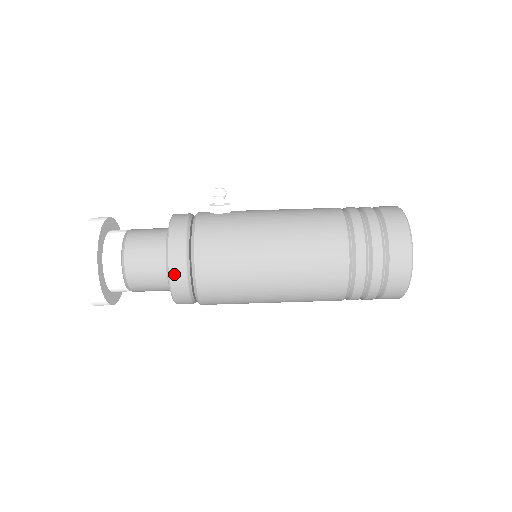
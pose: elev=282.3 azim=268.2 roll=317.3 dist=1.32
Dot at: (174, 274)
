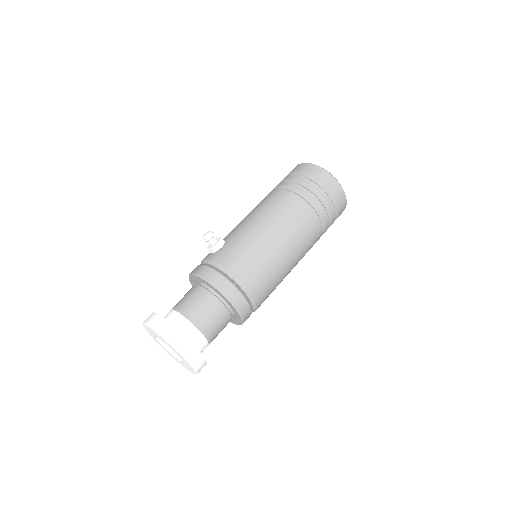
Dot at: (236, 302)
